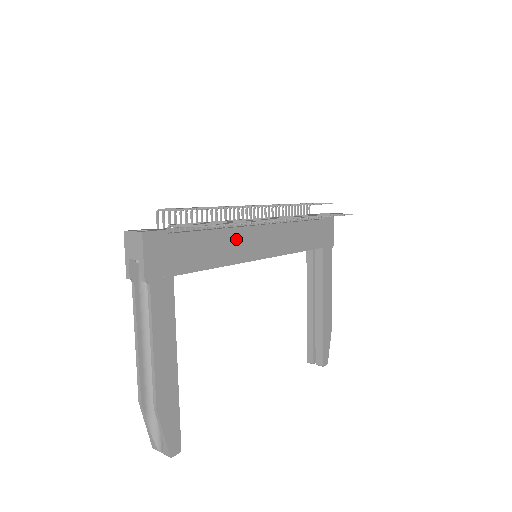
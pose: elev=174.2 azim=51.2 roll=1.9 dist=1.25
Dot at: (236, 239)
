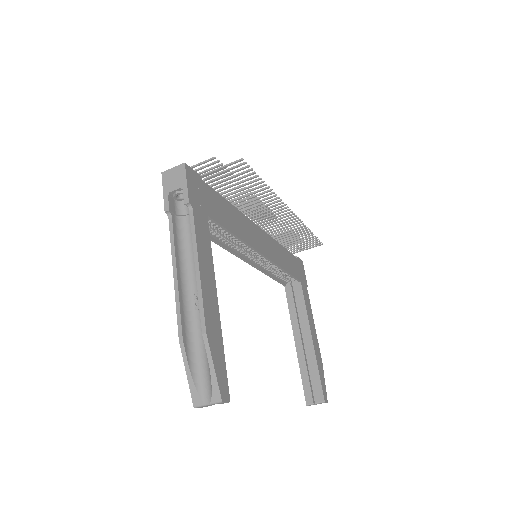
Dot at: (244, 223)
